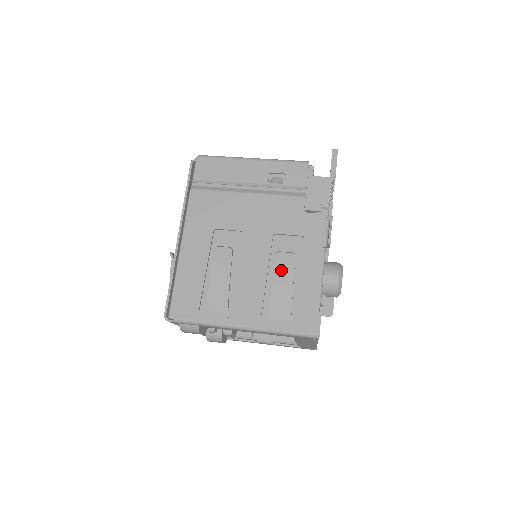
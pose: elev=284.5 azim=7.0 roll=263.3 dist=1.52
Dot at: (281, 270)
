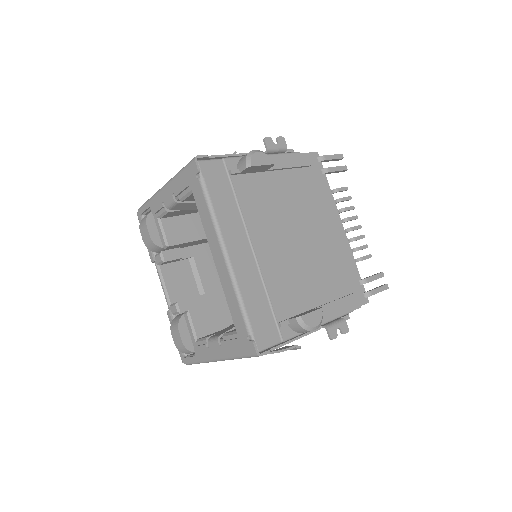
Dot at: occluded
